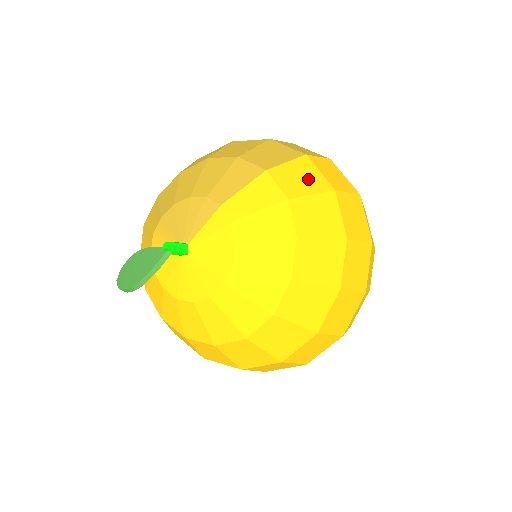
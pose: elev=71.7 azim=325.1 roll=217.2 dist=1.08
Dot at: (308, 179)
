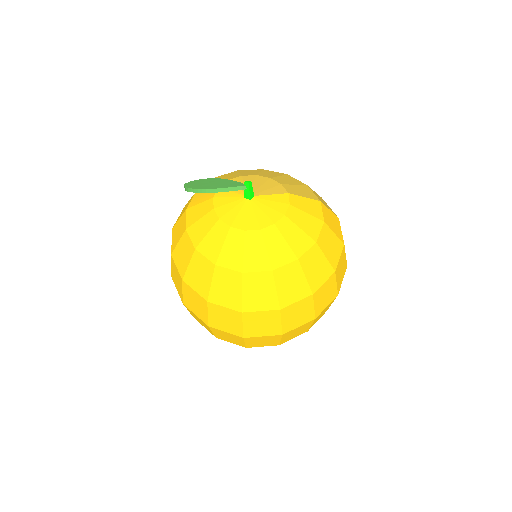
Dot at: (336, 226)
